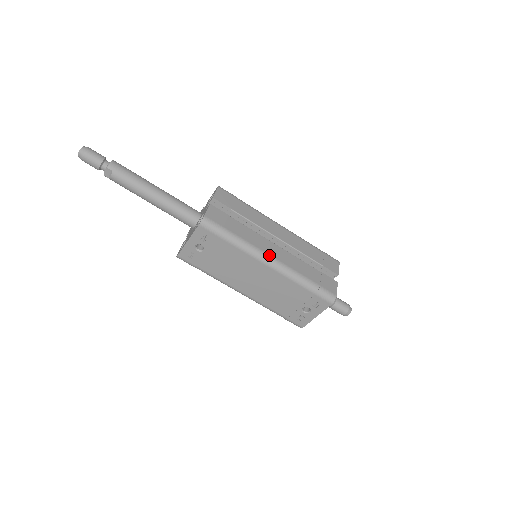
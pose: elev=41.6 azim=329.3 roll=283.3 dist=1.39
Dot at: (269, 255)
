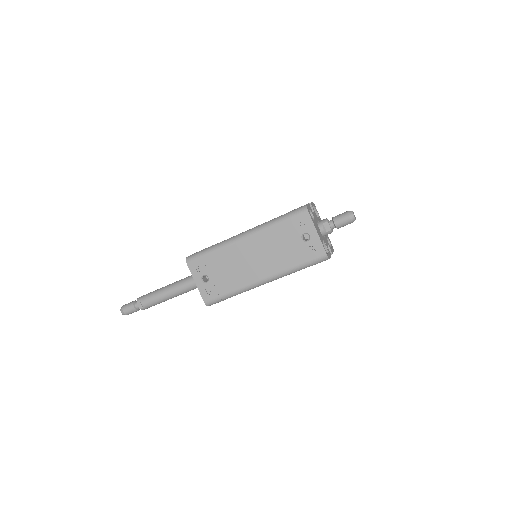
Dot at: (240, 234)
